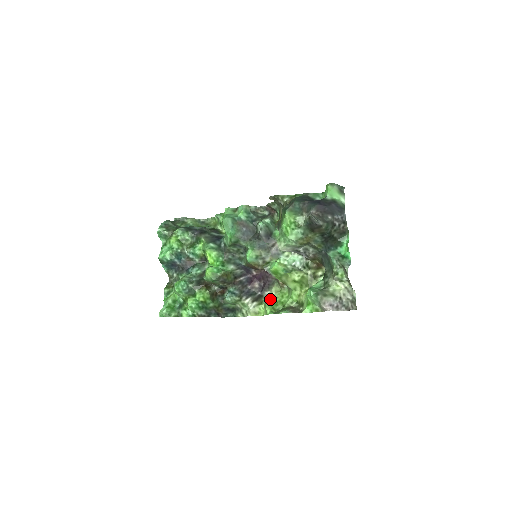
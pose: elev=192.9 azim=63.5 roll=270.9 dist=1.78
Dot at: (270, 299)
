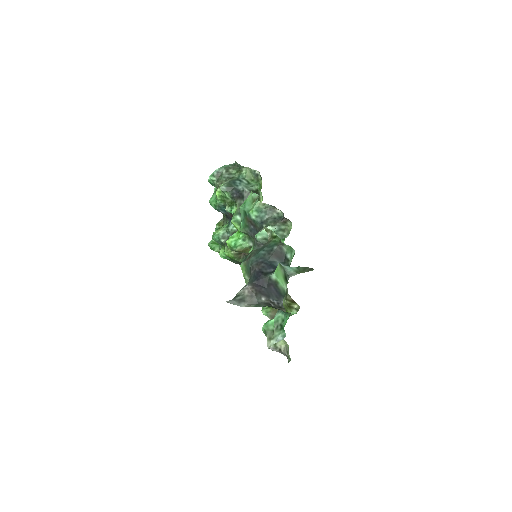
Dot at: occluded
